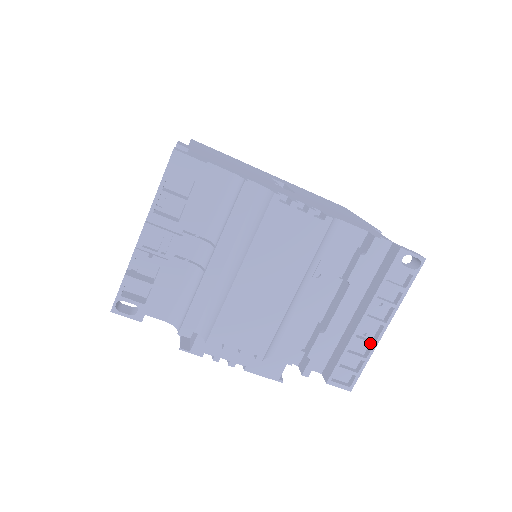
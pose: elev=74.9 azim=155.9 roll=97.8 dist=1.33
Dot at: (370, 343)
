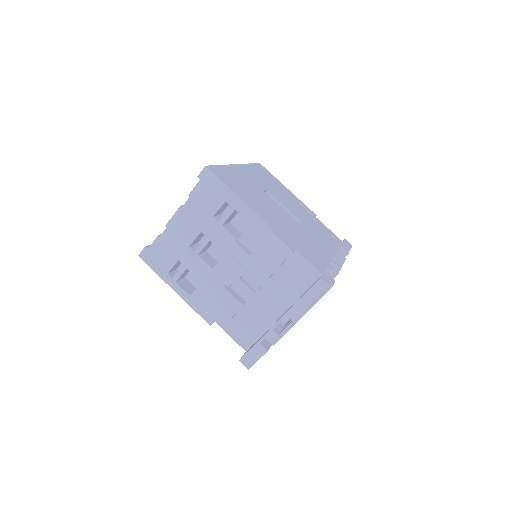
Dot at: occluded
